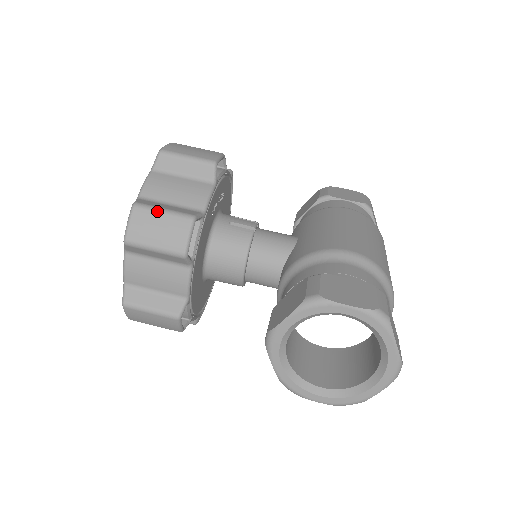
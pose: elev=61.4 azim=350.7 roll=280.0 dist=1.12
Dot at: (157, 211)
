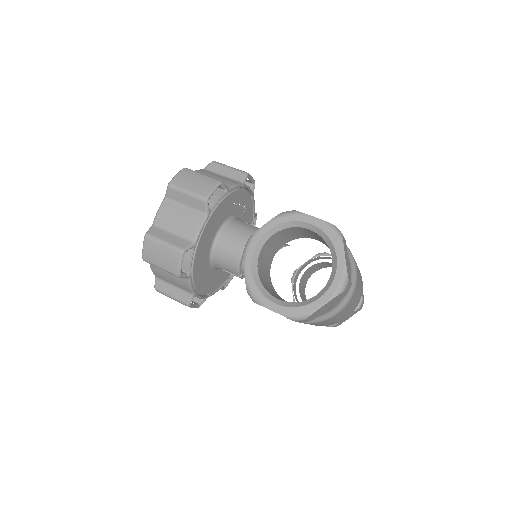
Dot at: (198, 173)
